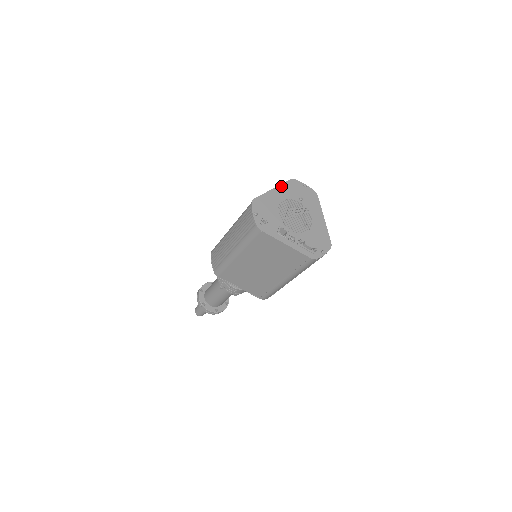
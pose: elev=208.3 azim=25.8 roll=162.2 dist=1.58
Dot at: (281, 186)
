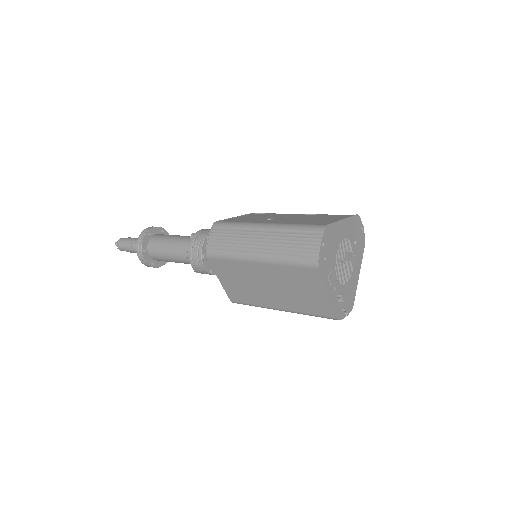
Dot at: (349, 219)
